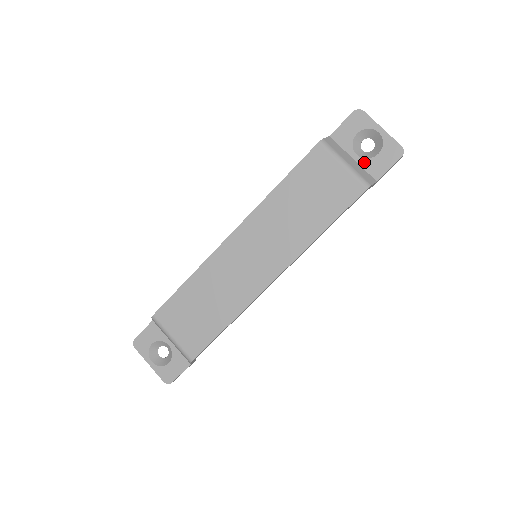
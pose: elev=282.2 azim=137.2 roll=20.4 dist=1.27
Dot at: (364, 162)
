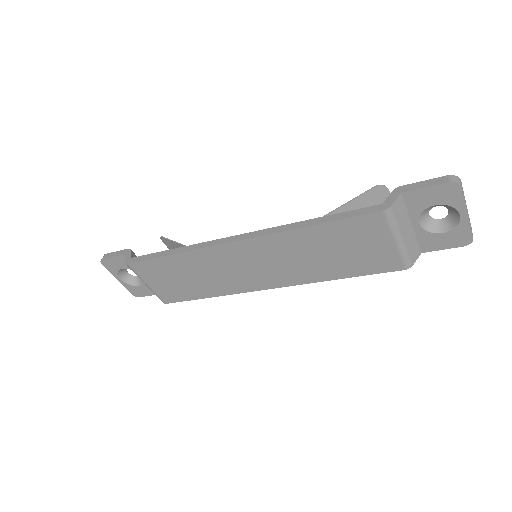
Dot at: (422, 233)
